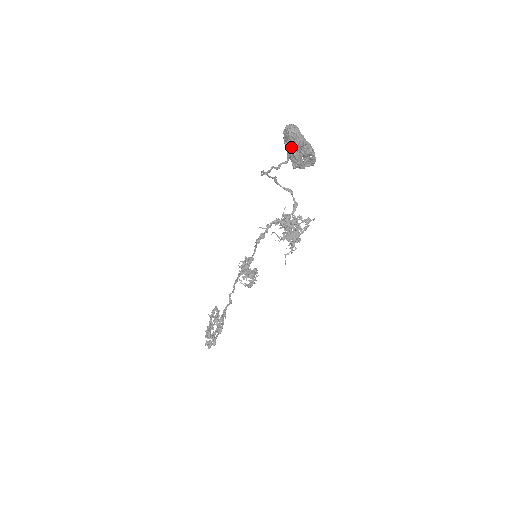
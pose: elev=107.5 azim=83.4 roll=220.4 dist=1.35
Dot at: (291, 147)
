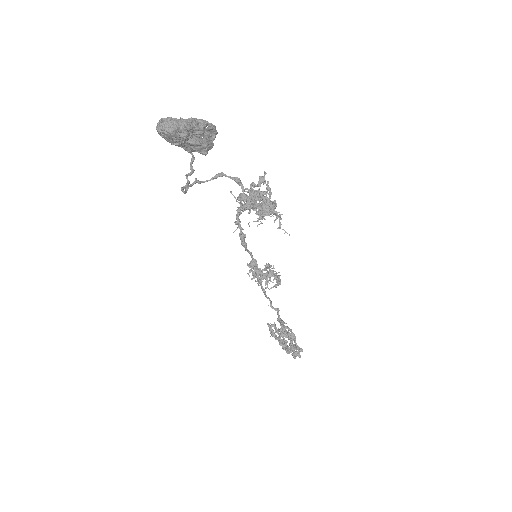
Dot at: (183, 141)
